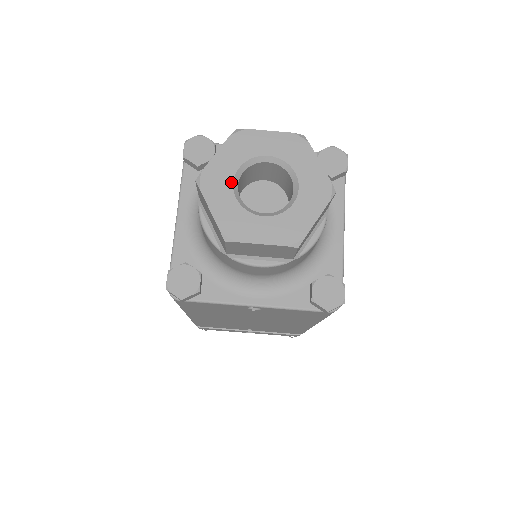
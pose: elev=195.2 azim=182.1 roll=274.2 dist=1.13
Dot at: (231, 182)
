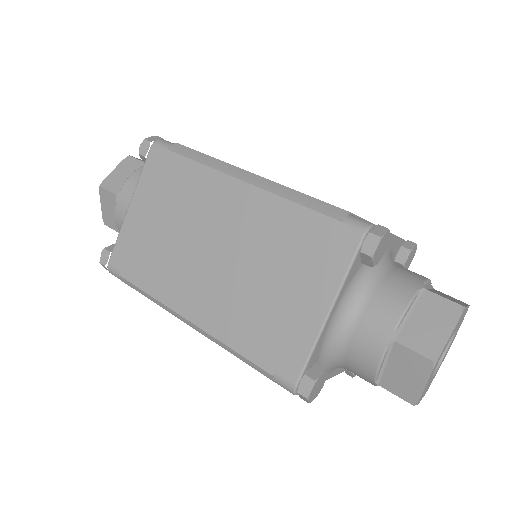
Dot at: occluded
